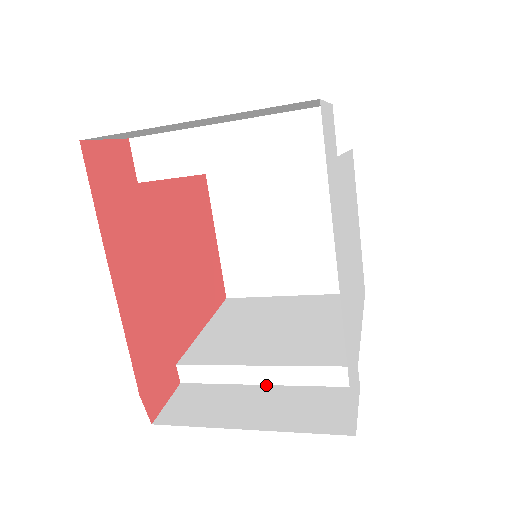
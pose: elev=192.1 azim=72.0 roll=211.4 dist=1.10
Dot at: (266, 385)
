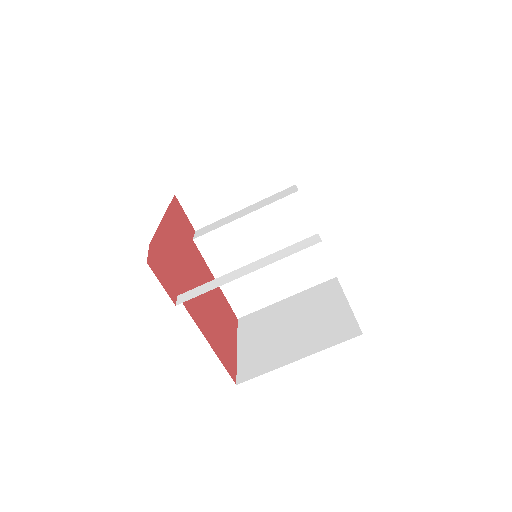
Dot at: (248, 273)
